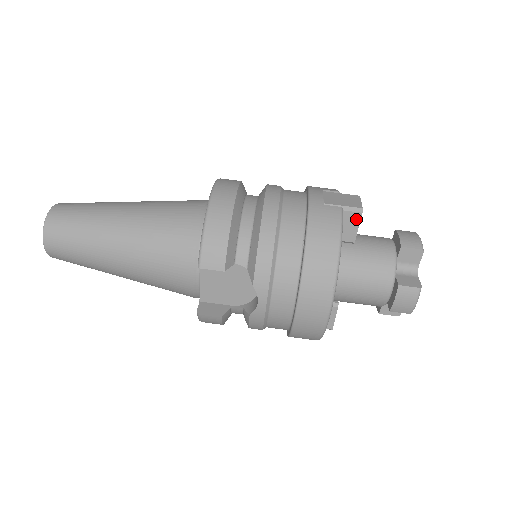
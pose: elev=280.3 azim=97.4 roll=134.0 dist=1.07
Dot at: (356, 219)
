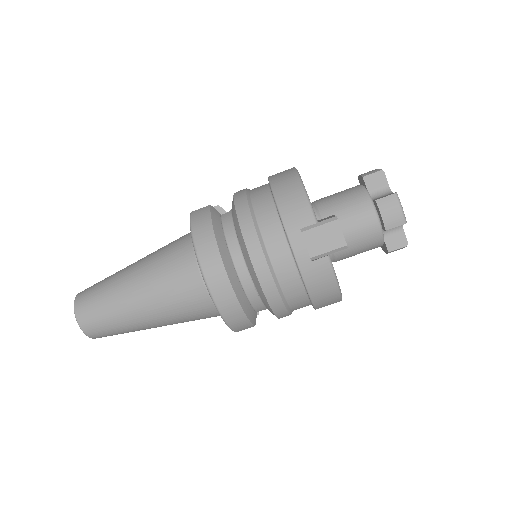
Dot at: (342, 249)
